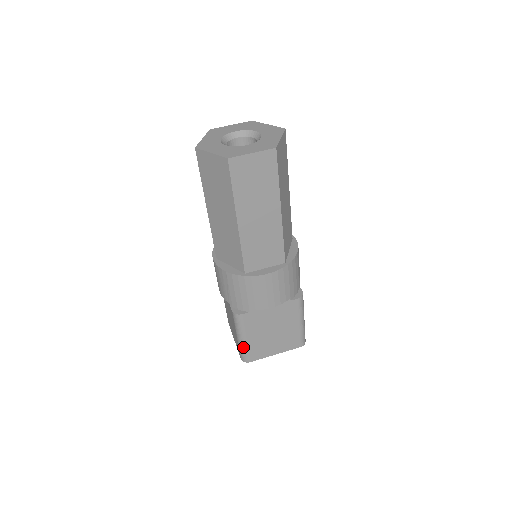
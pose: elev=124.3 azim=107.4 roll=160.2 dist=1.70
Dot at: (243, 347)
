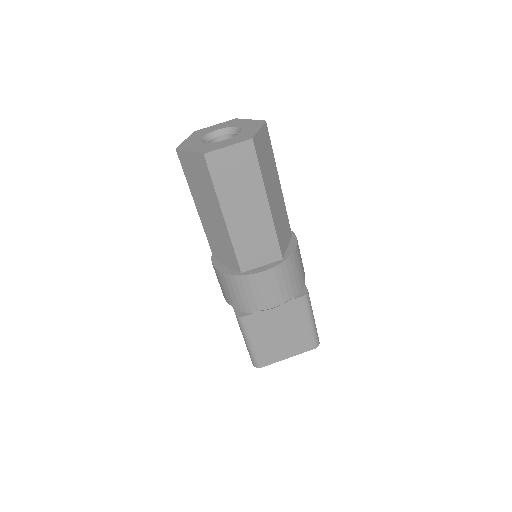
Dot at: (252, 351)
